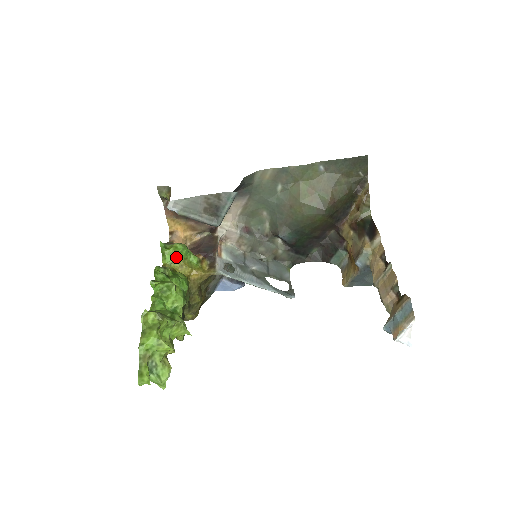
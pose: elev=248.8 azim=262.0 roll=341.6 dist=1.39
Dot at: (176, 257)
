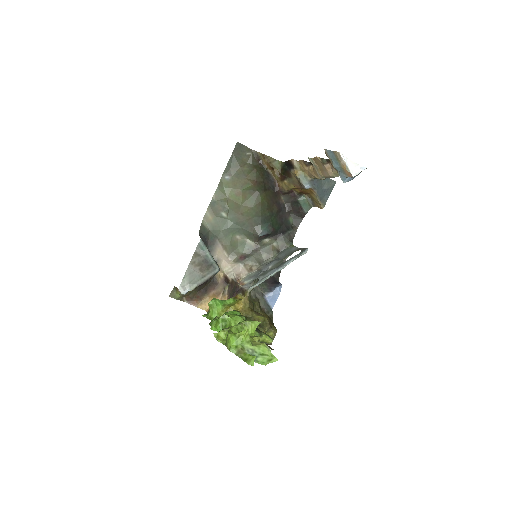
Dot at: (218, 311)
